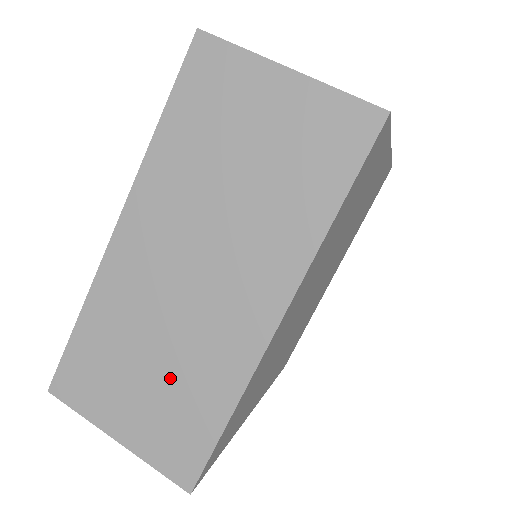
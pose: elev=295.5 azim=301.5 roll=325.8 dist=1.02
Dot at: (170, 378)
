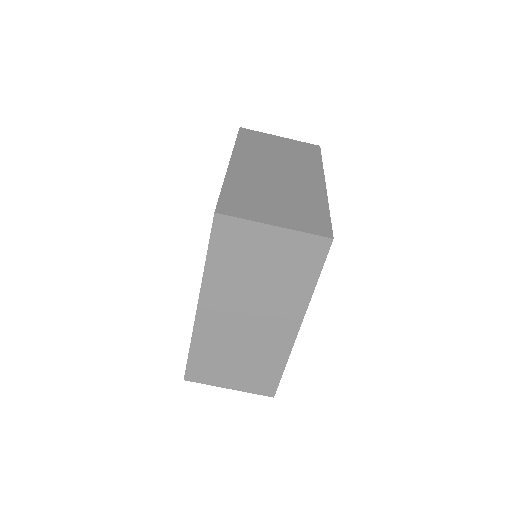
Dot at: (250, 361)
